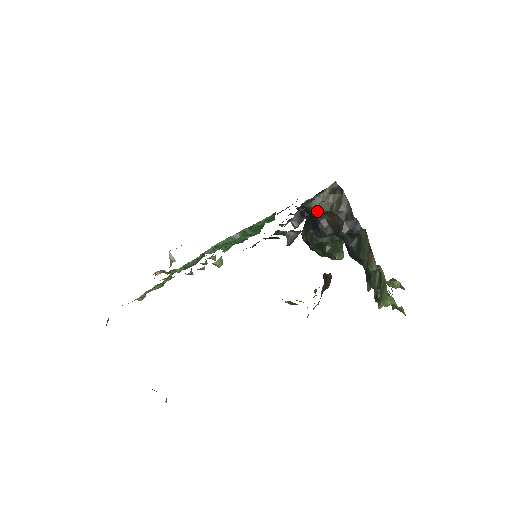
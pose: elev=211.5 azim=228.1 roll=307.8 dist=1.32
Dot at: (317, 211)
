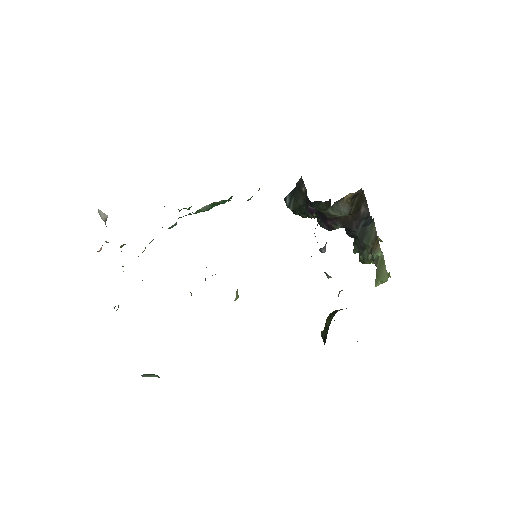
Dot at: occluded
